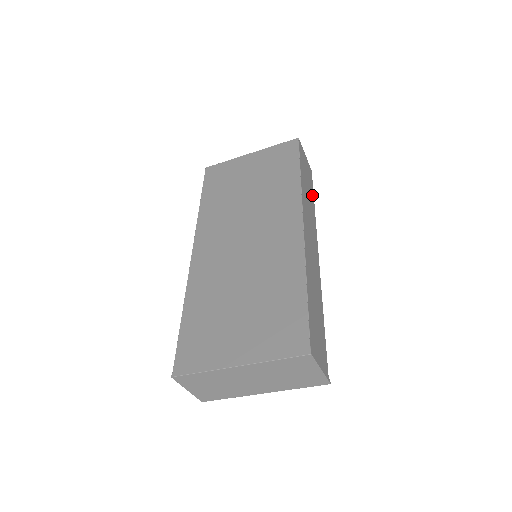
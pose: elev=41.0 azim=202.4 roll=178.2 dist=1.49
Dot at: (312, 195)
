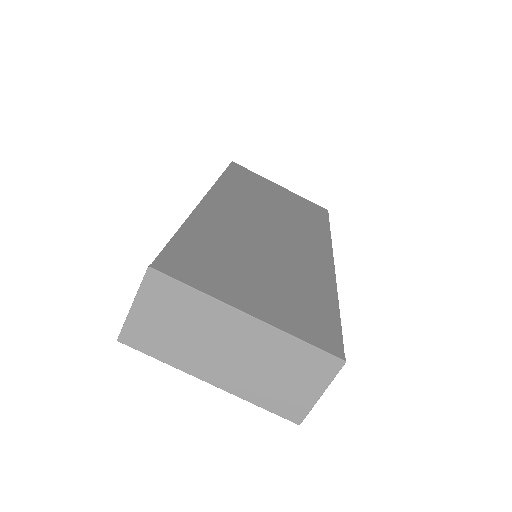
Dot at: occluded
